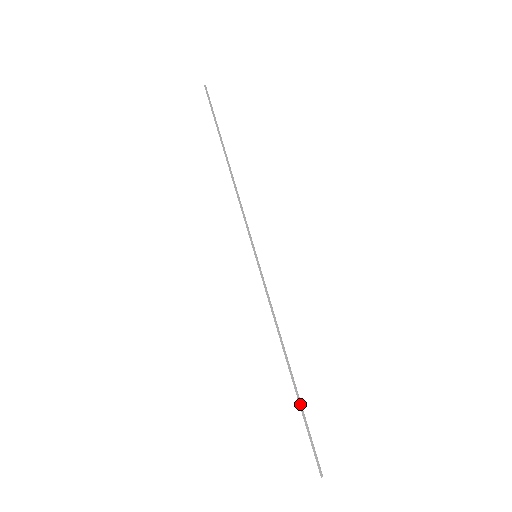
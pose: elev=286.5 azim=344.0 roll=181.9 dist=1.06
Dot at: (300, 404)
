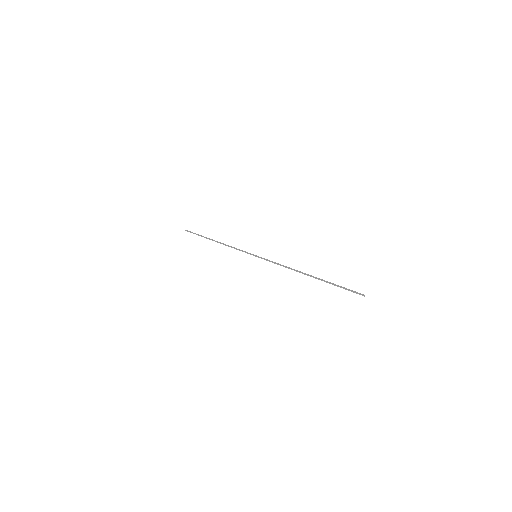
Dot at: (326, 282)
